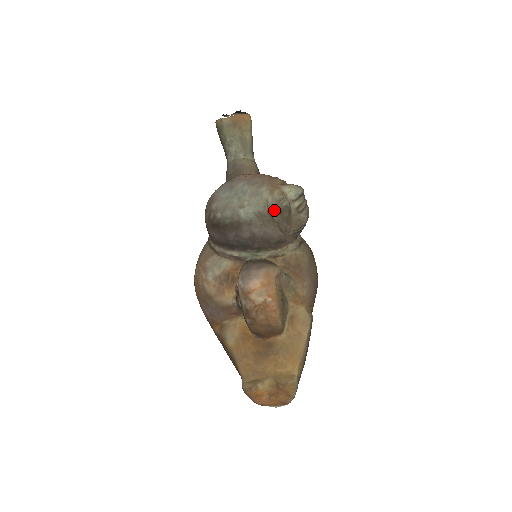
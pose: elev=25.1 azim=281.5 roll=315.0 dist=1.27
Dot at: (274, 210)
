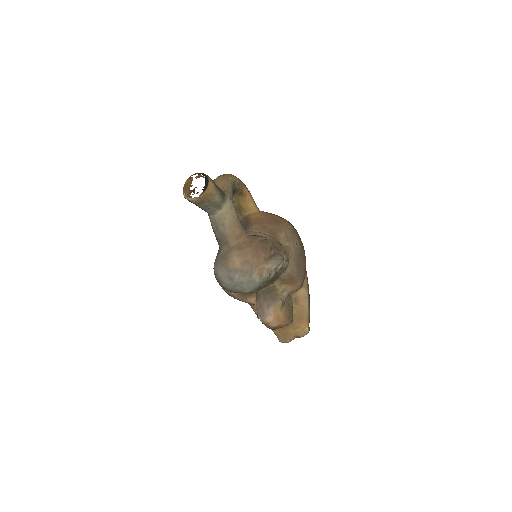
Dot at: (266, 282)
